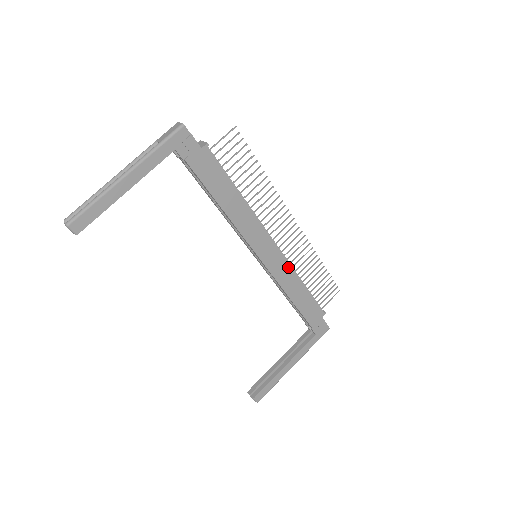
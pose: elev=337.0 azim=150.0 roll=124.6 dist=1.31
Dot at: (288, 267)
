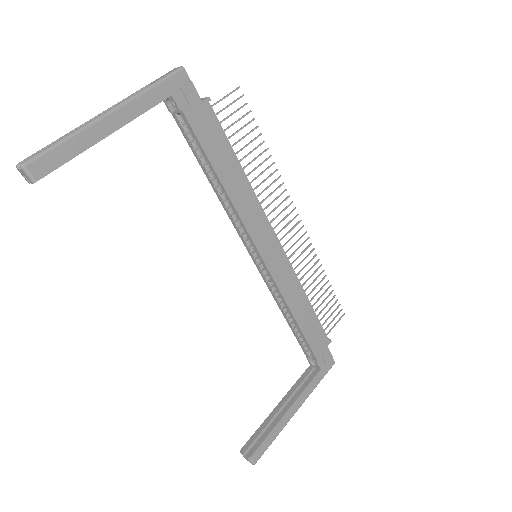
Dot at: (292, 274)
